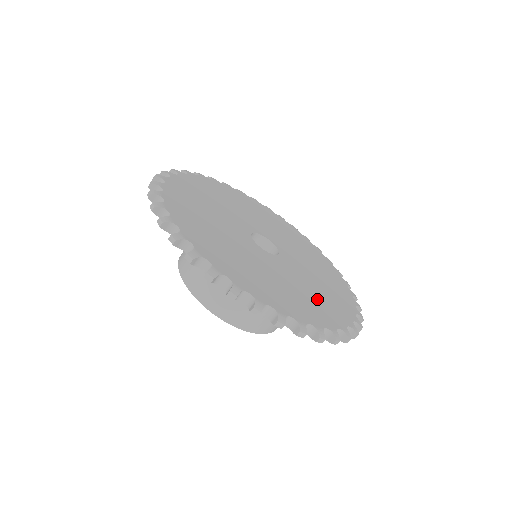
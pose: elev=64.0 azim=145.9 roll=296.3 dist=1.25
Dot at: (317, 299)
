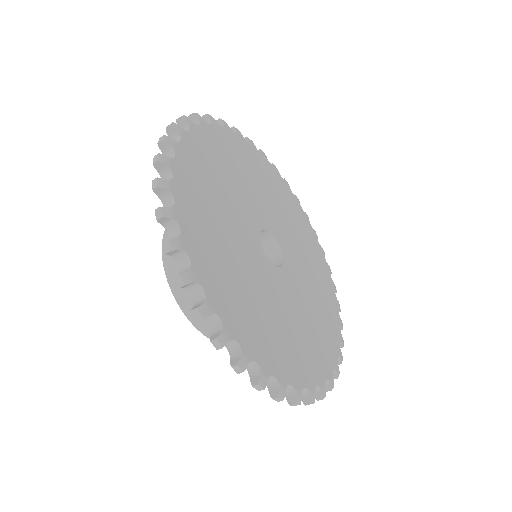
Dot at: (298, 340)
